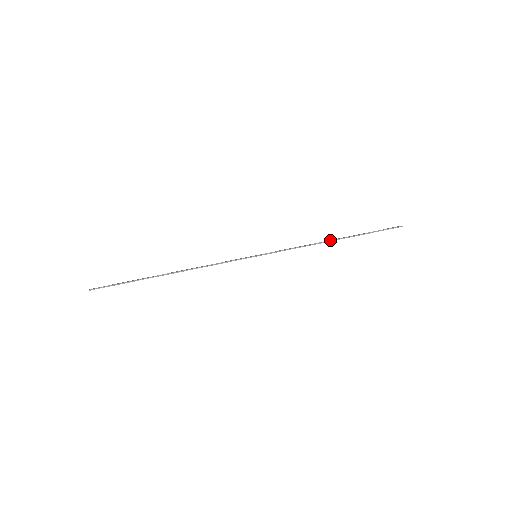
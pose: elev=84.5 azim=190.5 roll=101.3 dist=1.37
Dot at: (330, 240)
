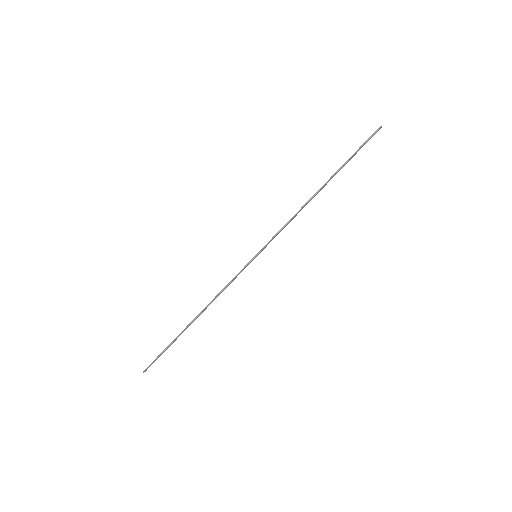
Dot at: (314, 194)
